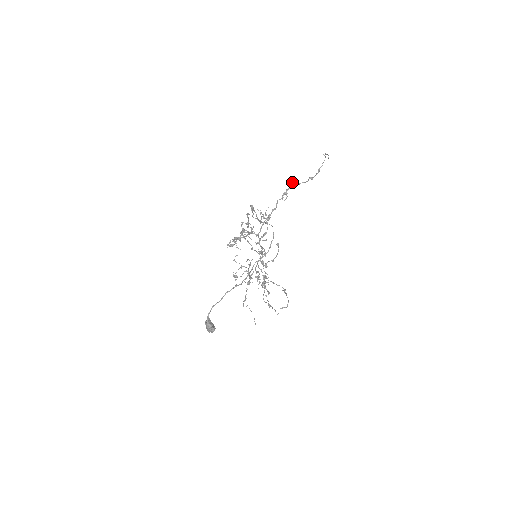
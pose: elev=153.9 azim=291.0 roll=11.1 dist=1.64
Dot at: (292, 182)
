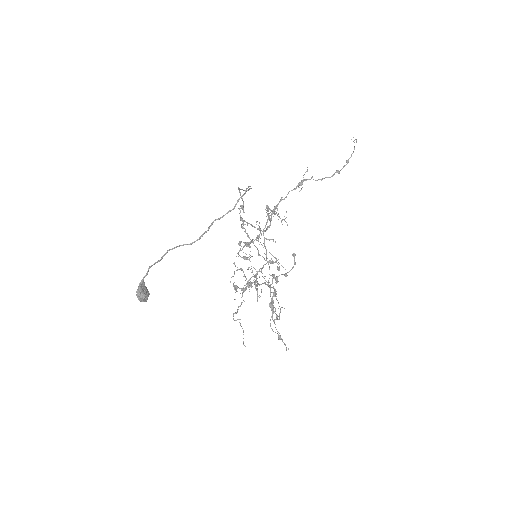
Dot at: occluded
